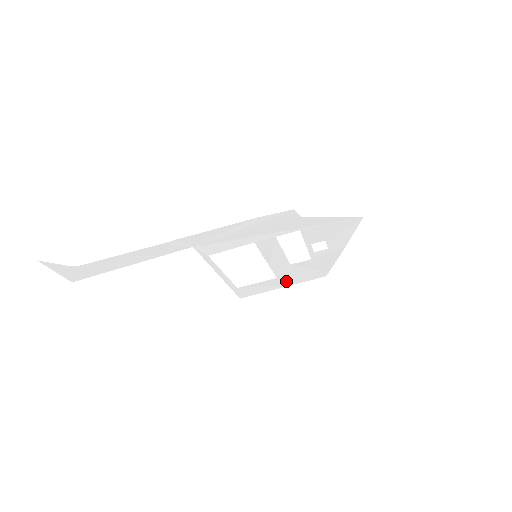
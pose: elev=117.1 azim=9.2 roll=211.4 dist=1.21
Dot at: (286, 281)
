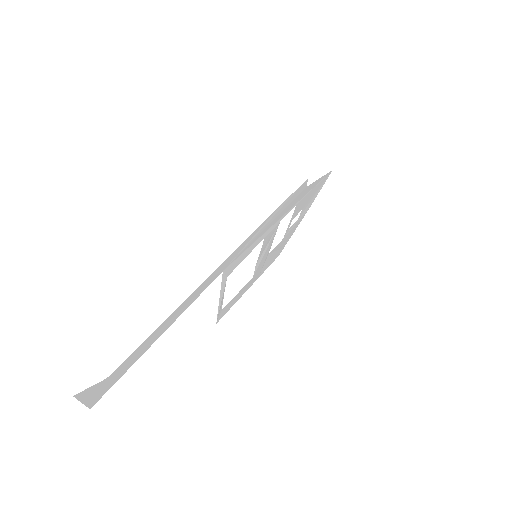
Dot at: (255, 278)
